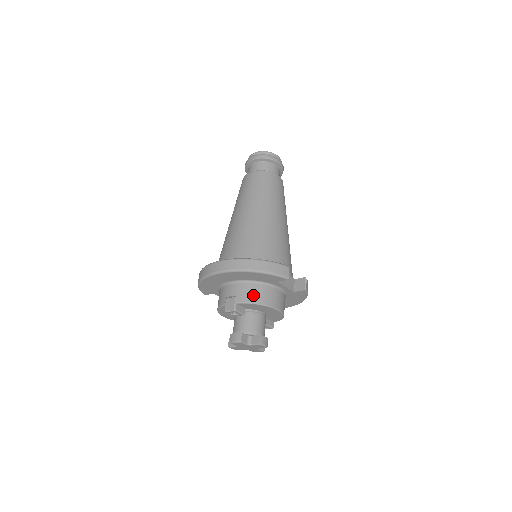
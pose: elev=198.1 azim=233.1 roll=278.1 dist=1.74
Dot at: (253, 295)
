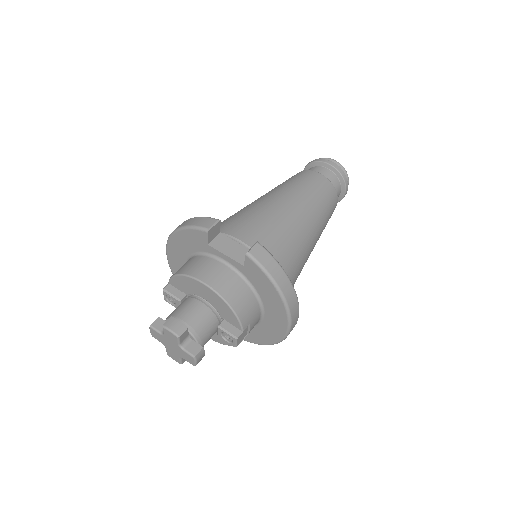
Dot at: (182, 267)
